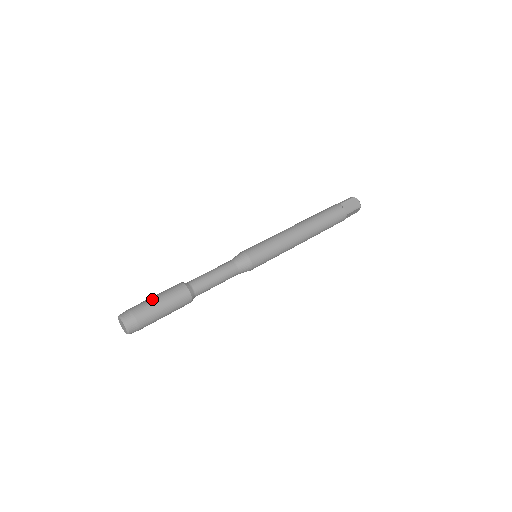
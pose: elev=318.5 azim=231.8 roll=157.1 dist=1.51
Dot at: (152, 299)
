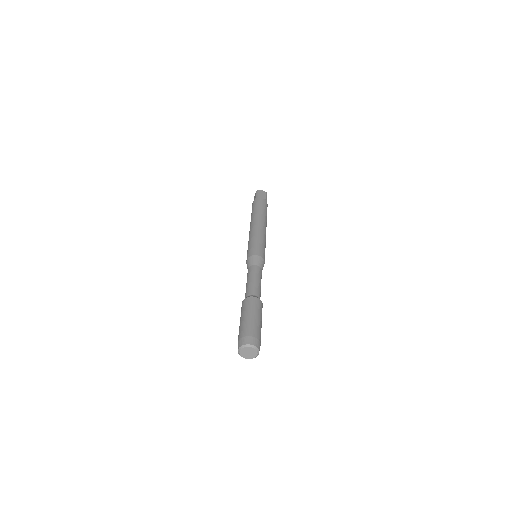
Dot at: (246, 319)
